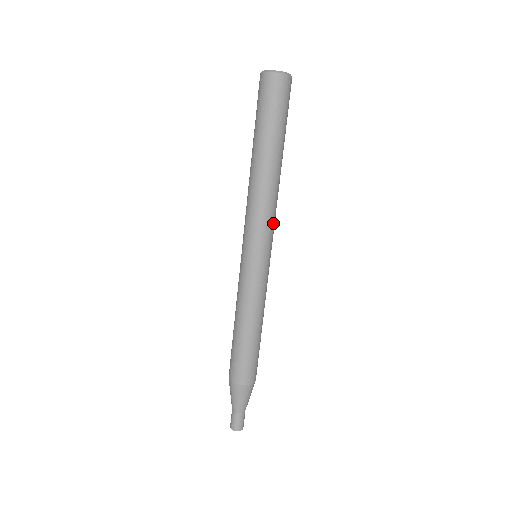
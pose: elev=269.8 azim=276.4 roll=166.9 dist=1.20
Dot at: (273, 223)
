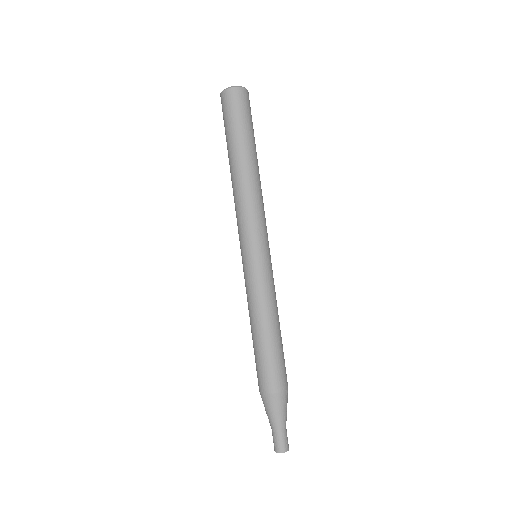
Dot at: (264, 219)
